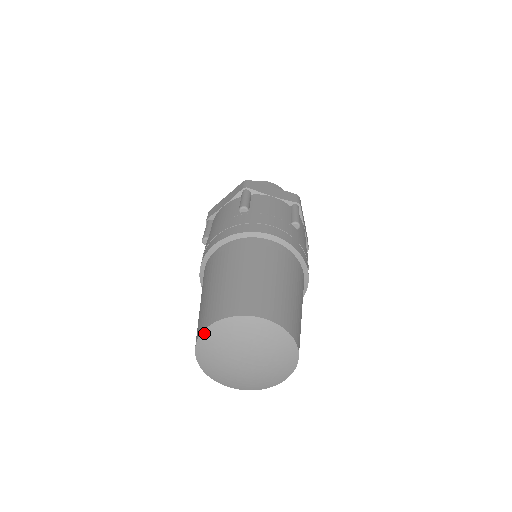
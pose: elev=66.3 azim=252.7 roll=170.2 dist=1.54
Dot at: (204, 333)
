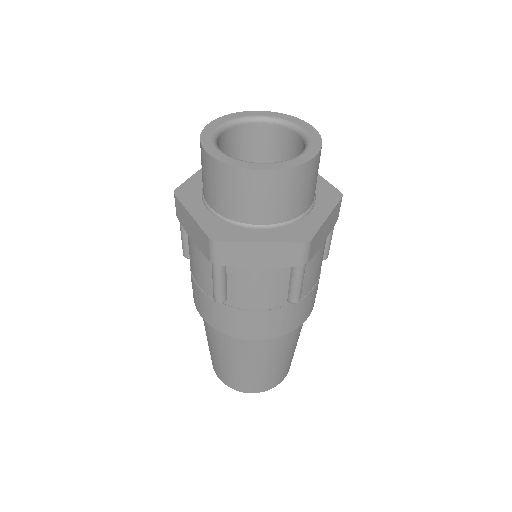
Dot at: occluded
